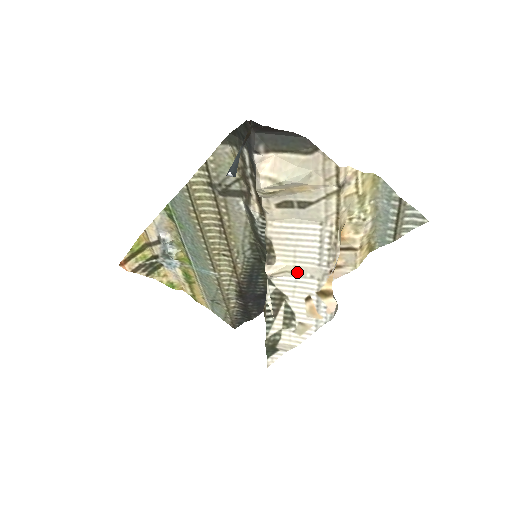
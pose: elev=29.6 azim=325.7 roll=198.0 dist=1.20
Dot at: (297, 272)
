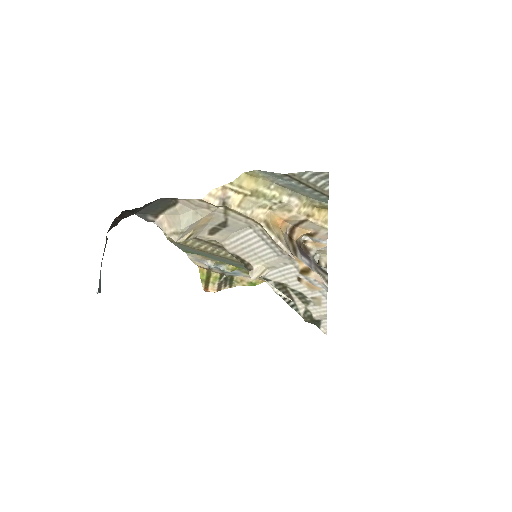
Dot at: (273, 266)
